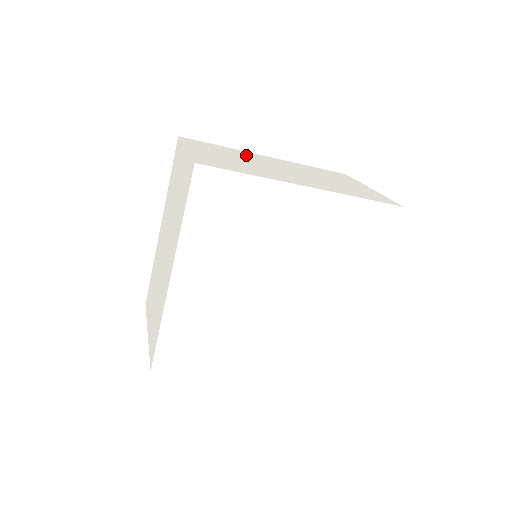
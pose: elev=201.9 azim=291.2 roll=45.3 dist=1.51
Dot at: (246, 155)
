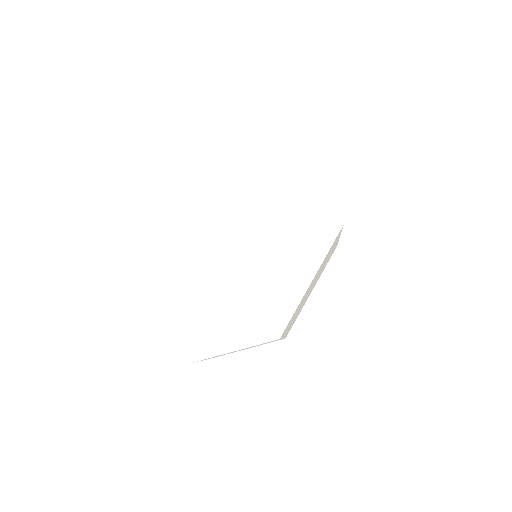
Dot at: occluded
